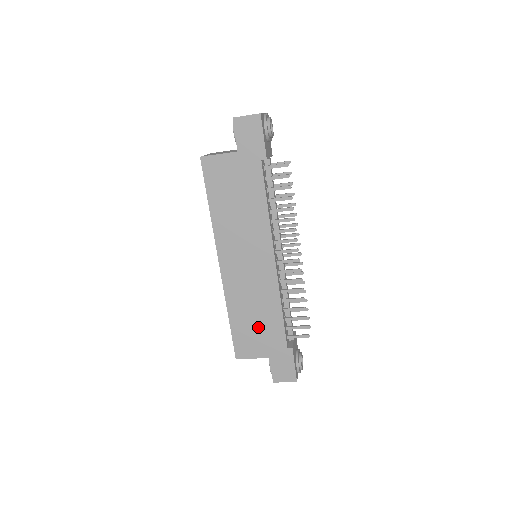
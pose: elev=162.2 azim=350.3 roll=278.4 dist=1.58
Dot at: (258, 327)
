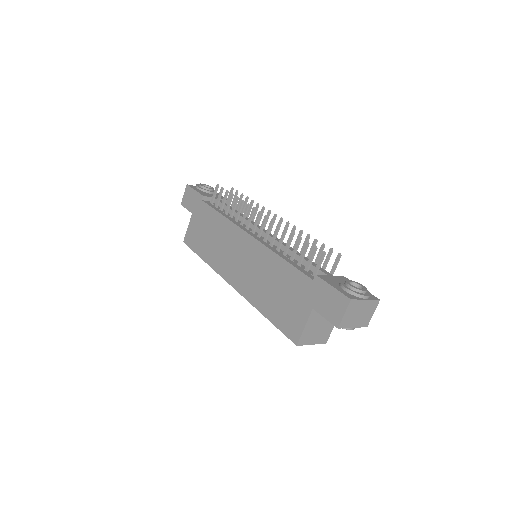
Dot at: (283, 294)
